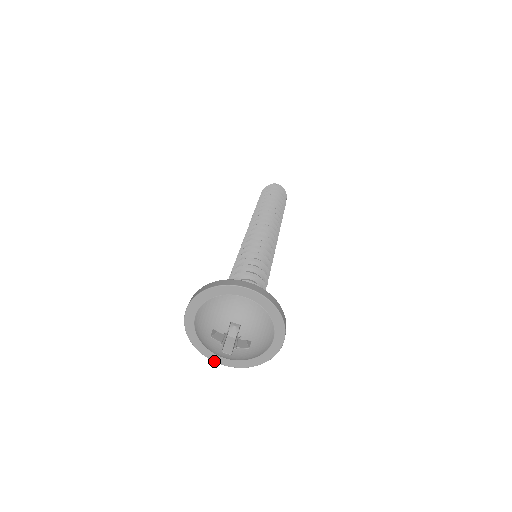
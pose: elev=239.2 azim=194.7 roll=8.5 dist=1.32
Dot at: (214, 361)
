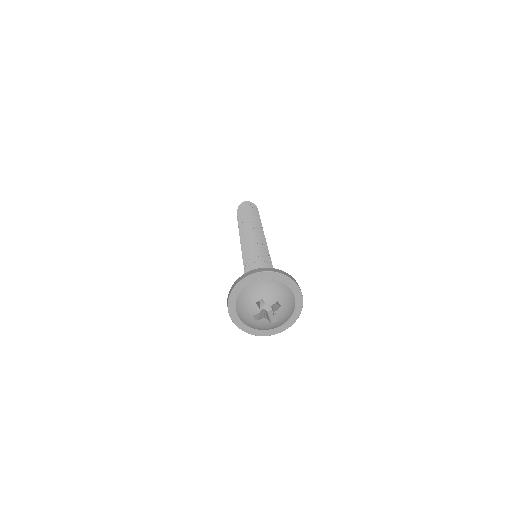
Dot at: (231, 317)
